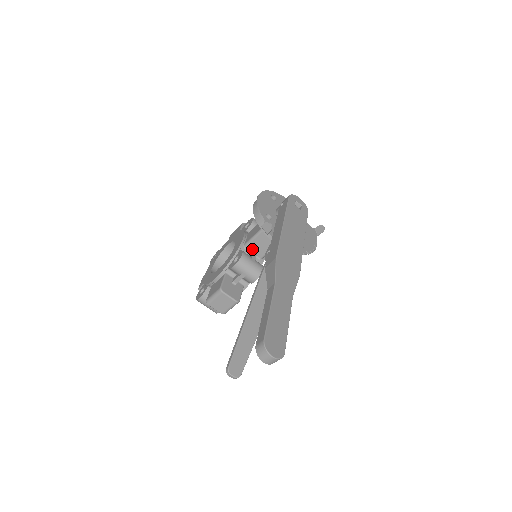
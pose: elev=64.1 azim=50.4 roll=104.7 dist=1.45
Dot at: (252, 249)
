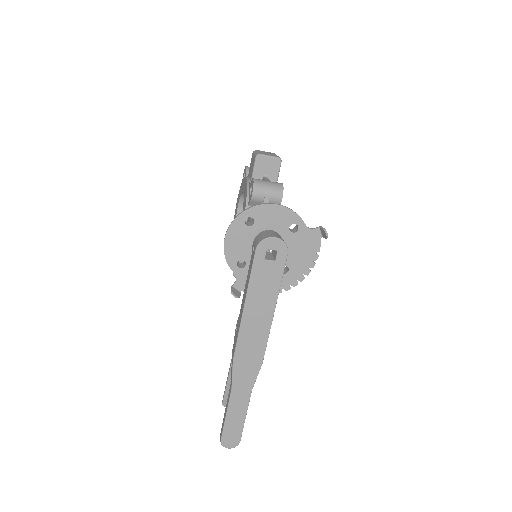
Dot at: occluded
